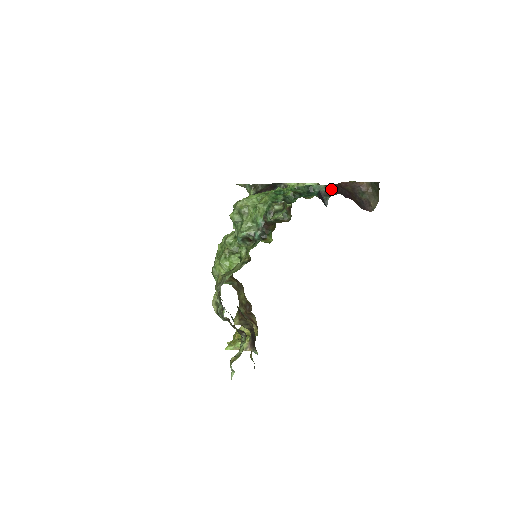
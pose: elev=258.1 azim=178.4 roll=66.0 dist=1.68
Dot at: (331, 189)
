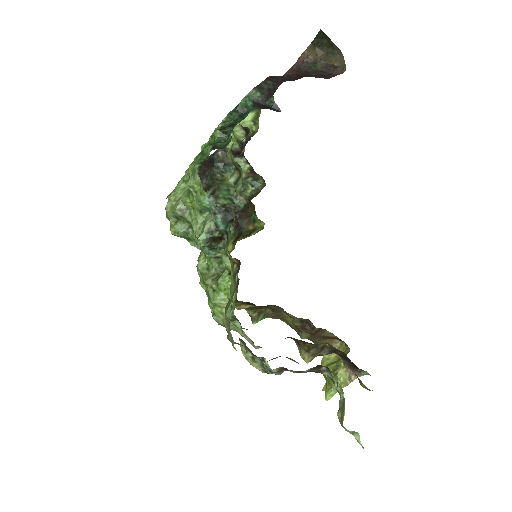
Dot at: (266, 86)
